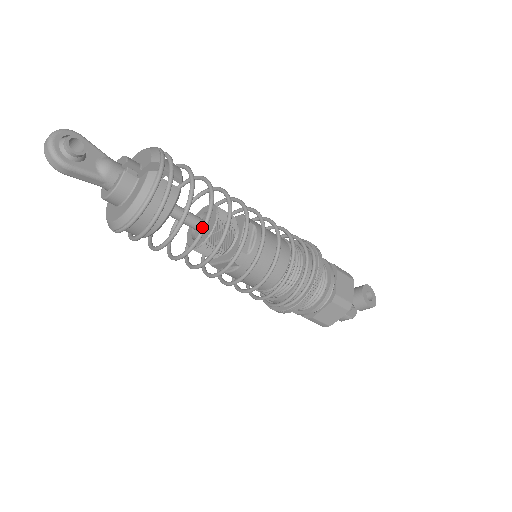
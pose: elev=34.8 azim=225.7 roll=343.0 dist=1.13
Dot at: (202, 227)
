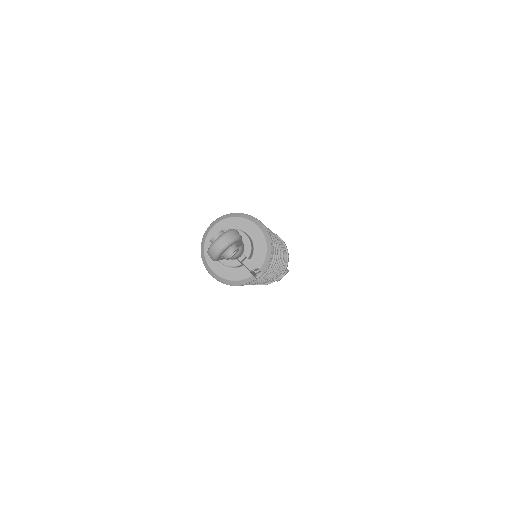
Dot at: occluded
